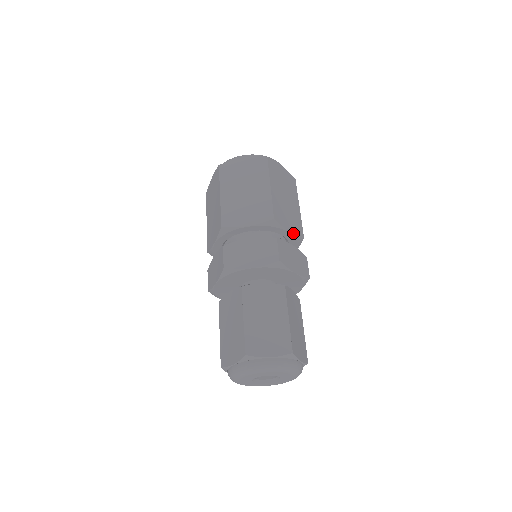
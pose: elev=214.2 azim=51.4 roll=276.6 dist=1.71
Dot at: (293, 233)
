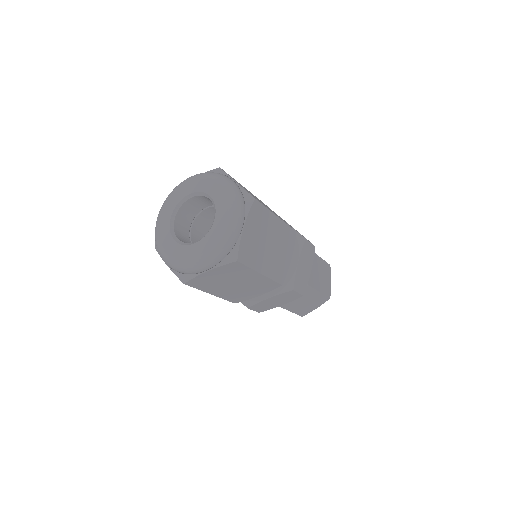
Dot at: (292, 253)
